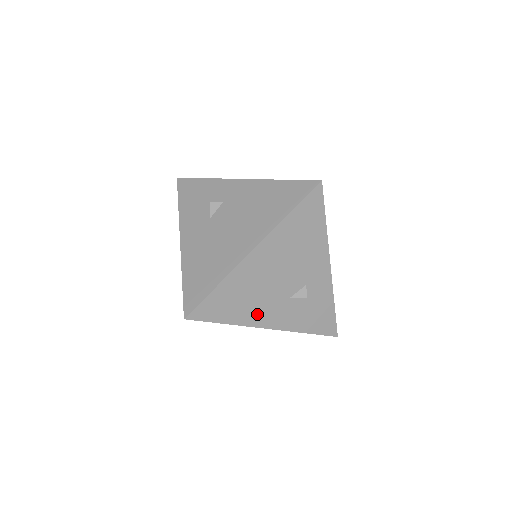
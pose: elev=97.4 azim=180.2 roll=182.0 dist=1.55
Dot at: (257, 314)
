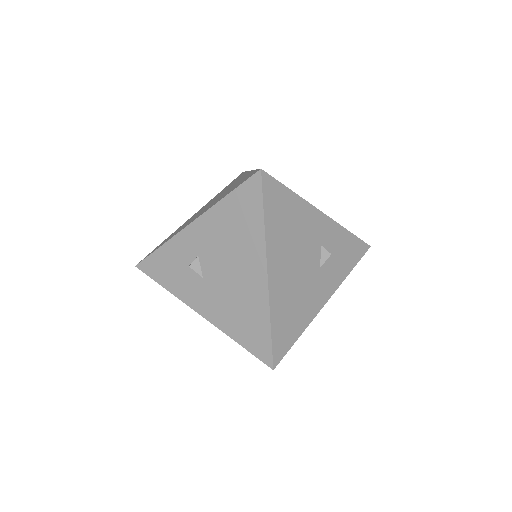
Dot at: (311, 304)
